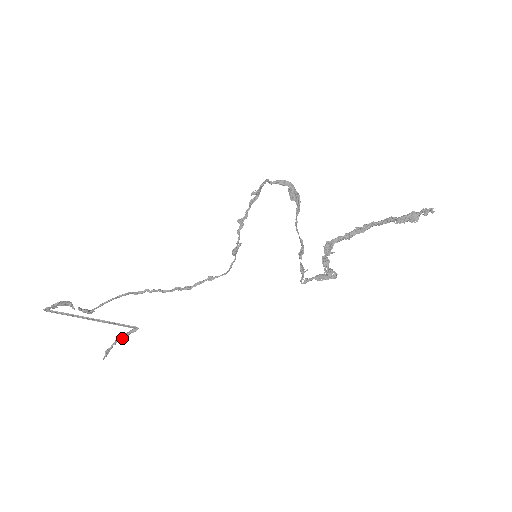
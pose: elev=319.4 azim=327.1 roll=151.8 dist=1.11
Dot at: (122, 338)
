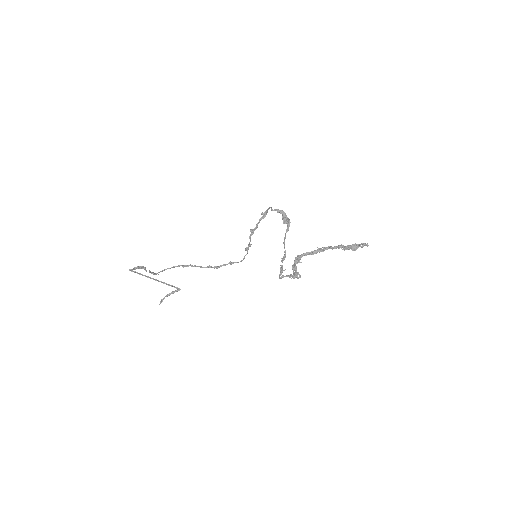
Dot at: occluded
